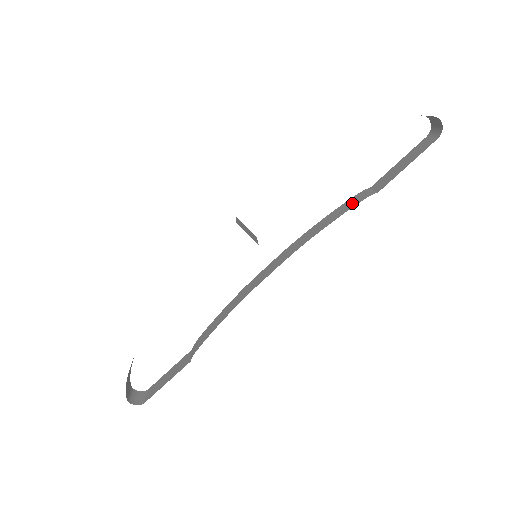
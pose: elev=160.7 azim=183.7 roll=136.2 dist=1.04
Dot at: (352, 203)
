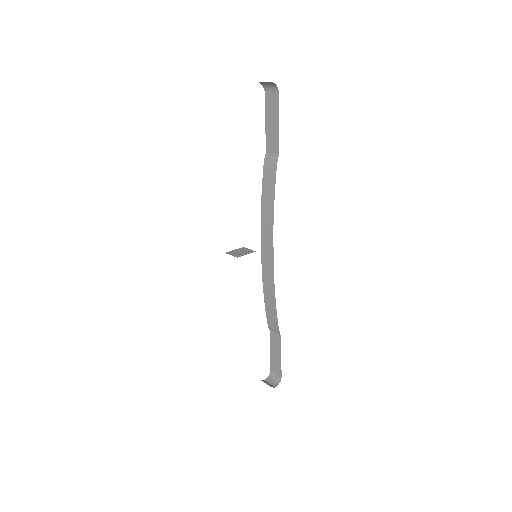
Dot at: (271, 173)
